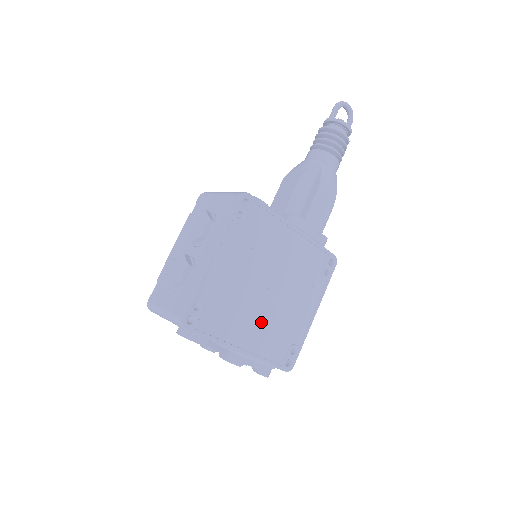
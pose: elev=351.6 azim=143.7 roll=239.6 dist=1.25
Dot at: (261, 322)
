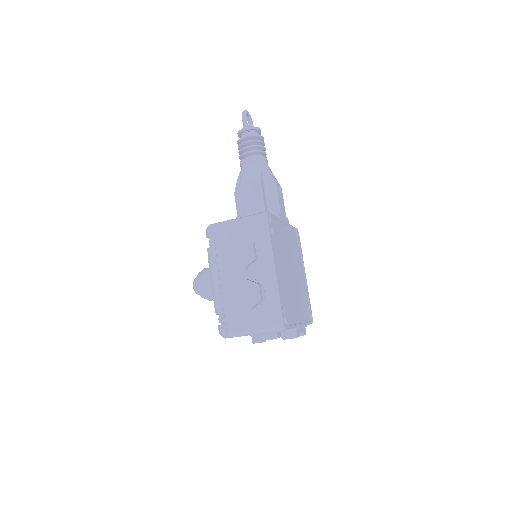
Dot at: (297, 299)
